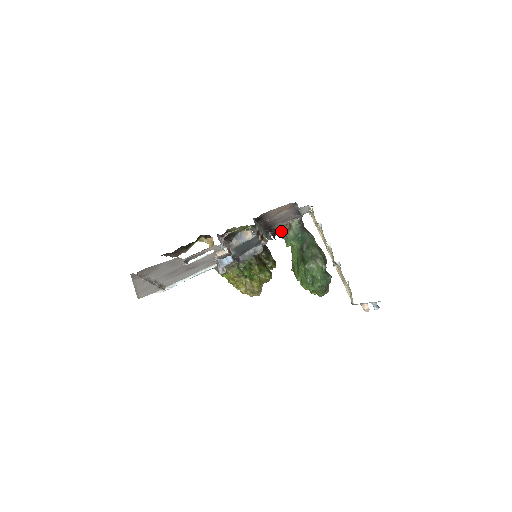
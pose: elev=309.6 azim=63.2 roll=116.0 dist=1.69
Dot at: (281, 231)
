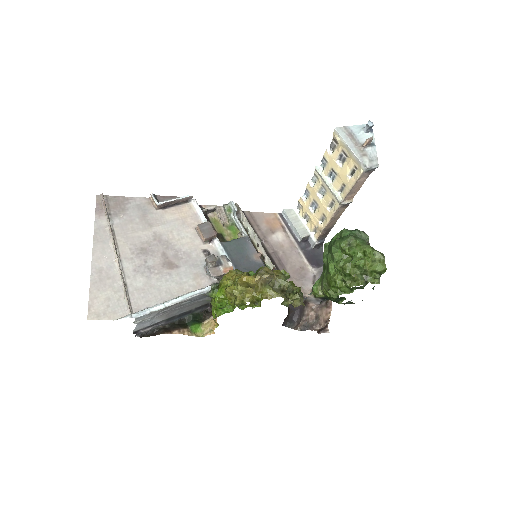
Dot at: (307, 298)
